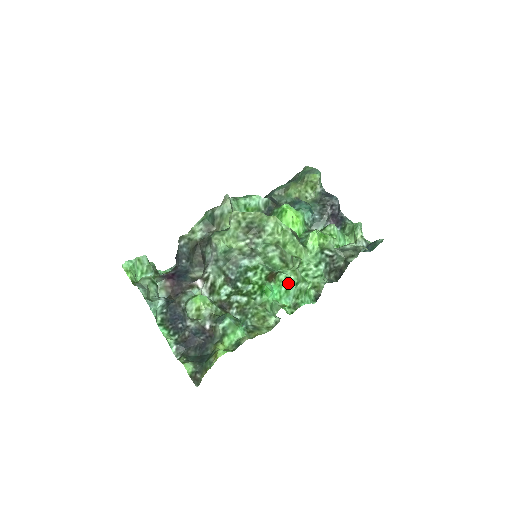
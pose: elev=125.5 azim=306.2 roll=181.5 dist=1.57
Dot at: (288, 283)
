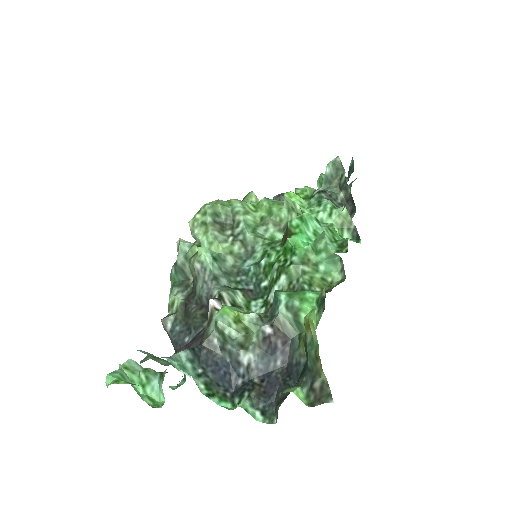
Dot at: (307, 222)
